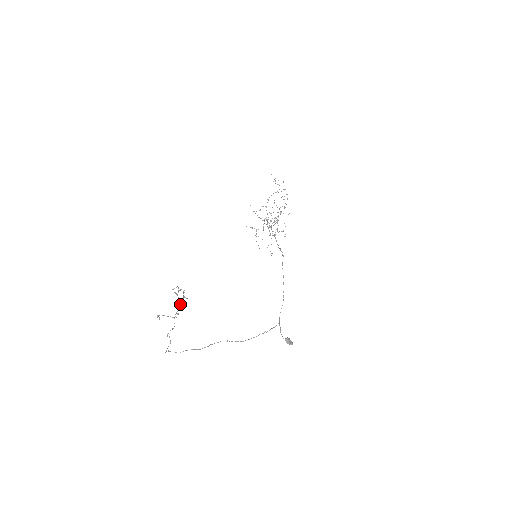
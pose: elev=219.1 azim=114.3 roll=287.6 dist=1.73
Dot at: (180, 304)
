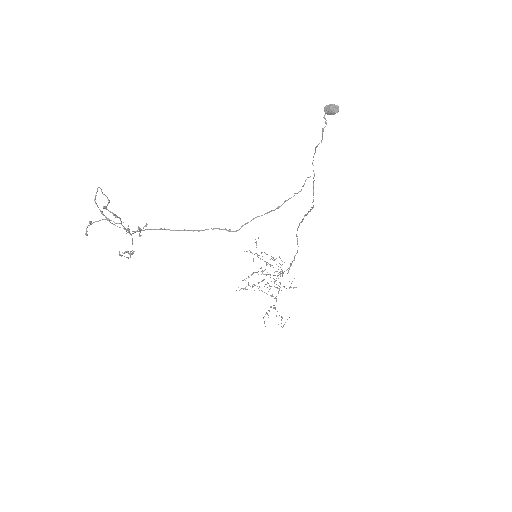
Dot at: occluded
